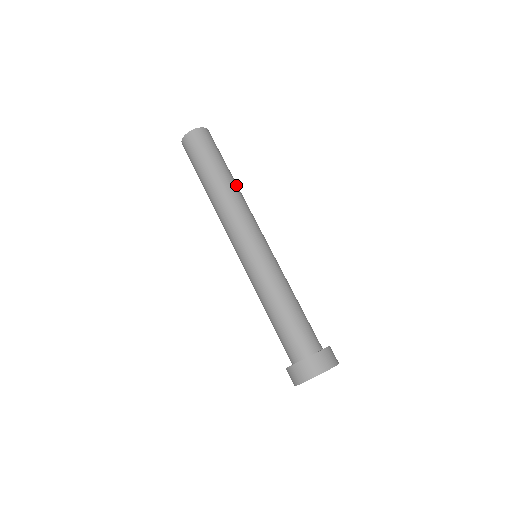
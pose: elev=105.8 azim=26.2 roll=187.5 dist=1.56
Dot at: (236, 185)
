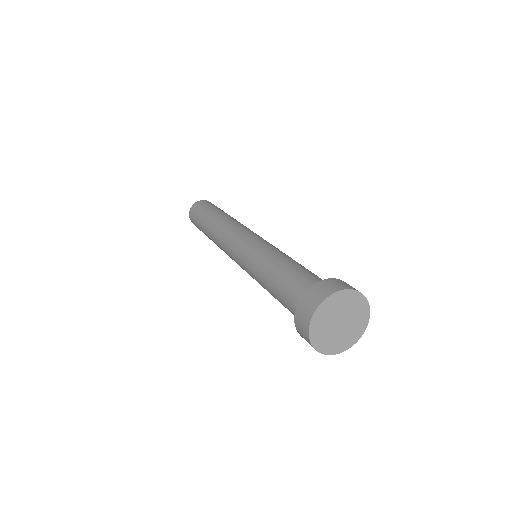
Dot at: occluded
